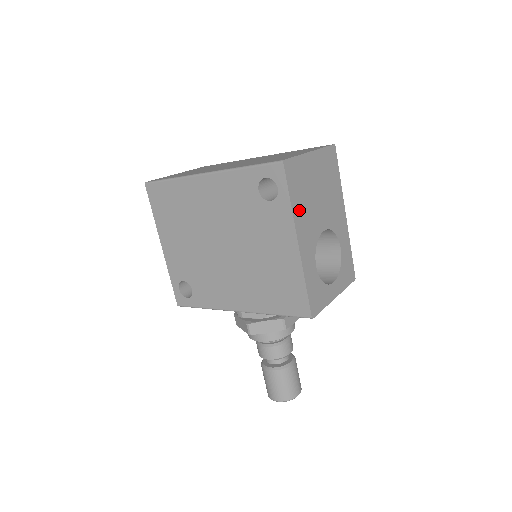
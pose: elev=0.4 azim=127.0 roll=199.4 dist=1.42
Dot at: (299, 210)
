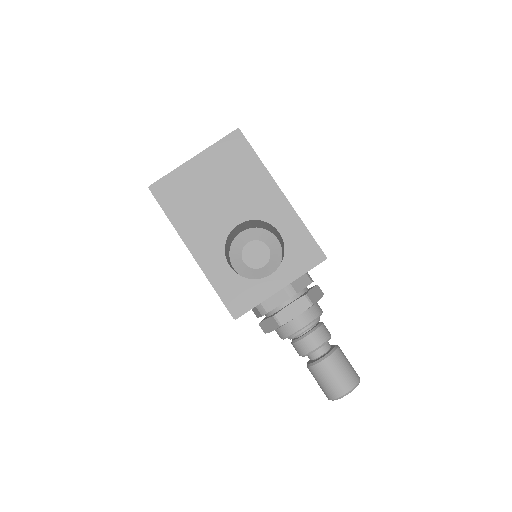
Dot at: (185, 221)
